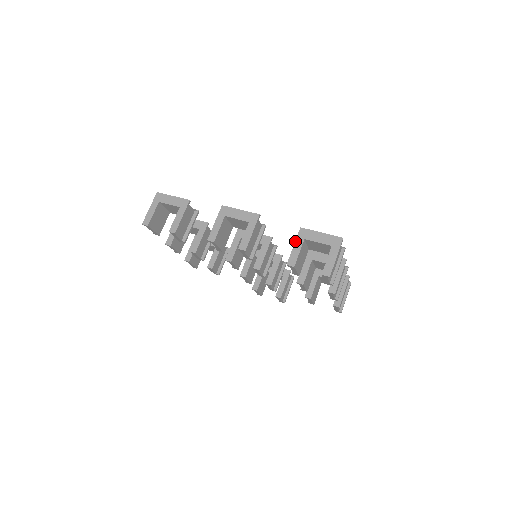
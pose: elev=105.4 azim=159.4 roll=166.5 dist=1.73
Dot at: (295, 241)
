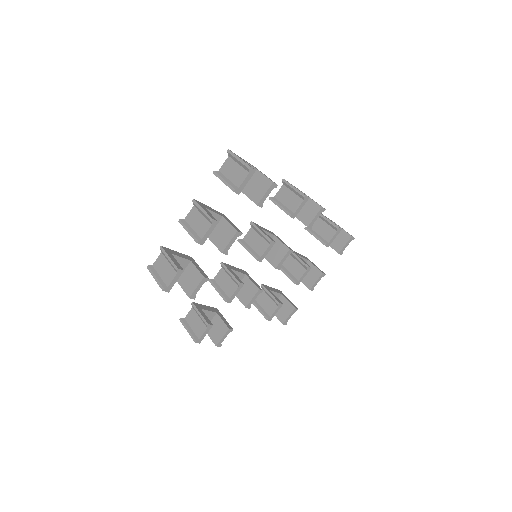
Dot at: (325, 217)
